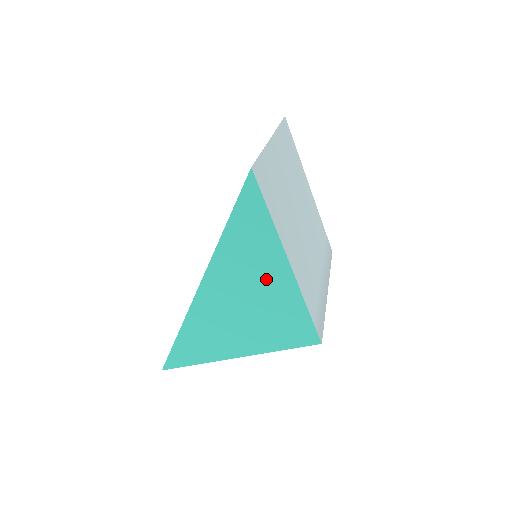
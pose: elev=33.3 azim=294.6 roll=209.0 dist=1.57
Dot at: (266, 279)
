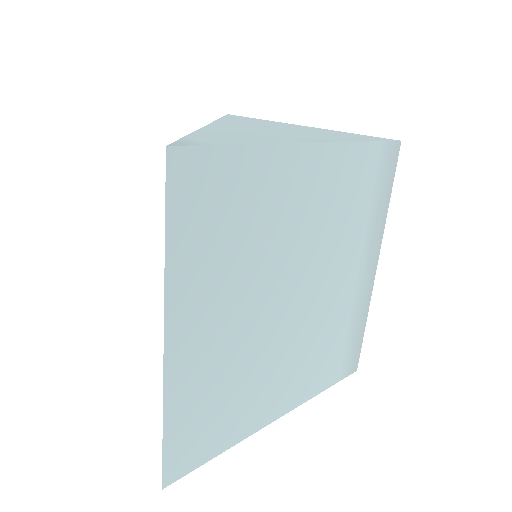
Dot at: occluded
